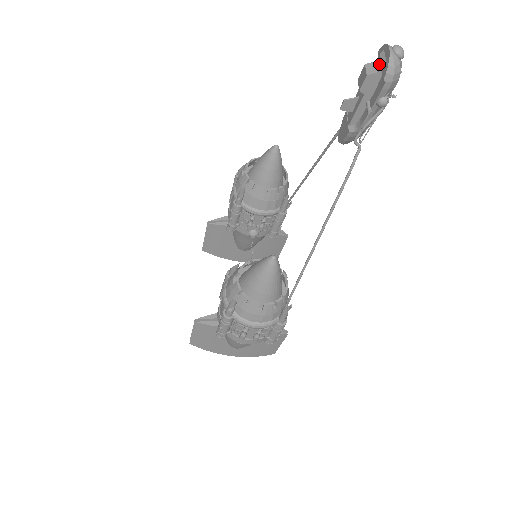
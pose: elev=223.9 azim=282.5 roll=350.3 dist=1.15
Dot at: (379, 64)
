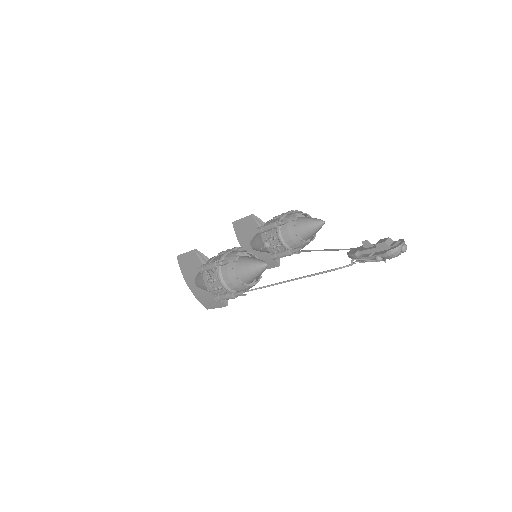
Dot at: (393, 244)
